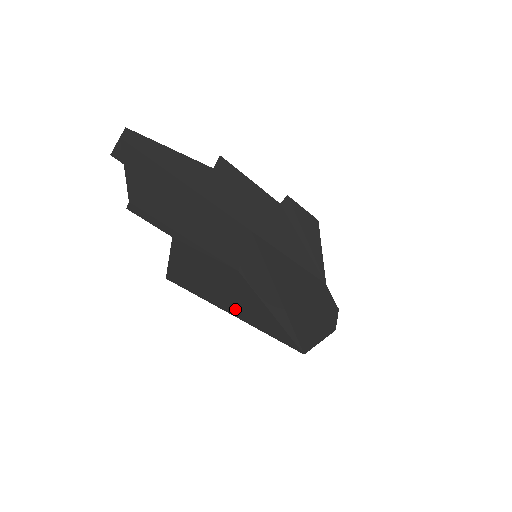
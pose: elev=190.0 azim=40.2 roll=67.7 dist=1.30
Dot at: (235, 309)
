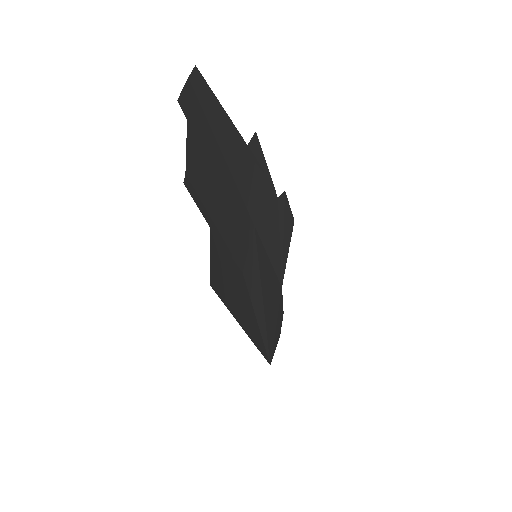
Dot at: (243, 320)
